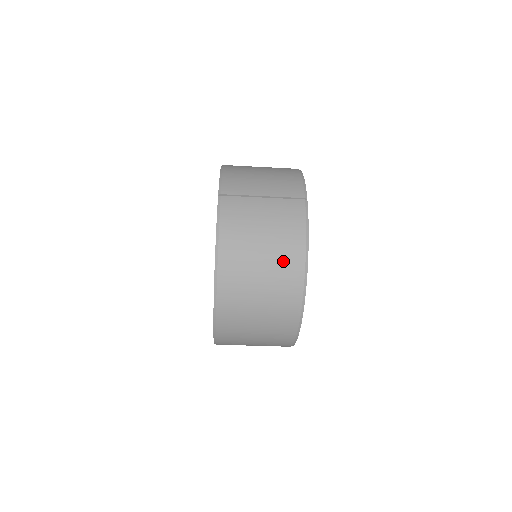
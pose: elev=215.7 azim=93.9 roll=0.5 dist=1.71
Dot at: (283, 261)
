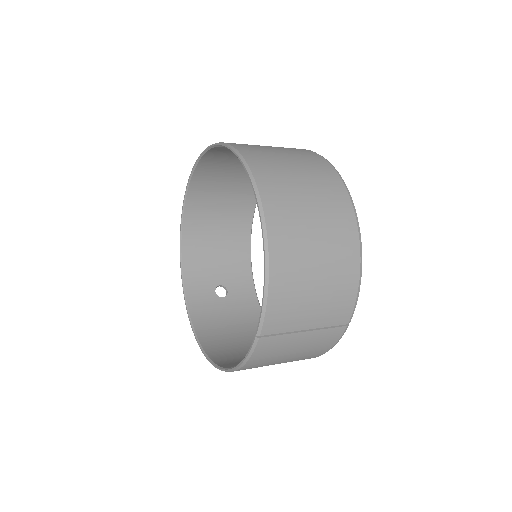
Dot at: occluded
